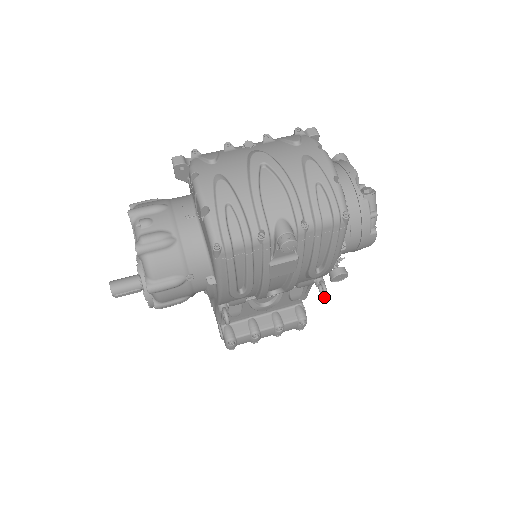
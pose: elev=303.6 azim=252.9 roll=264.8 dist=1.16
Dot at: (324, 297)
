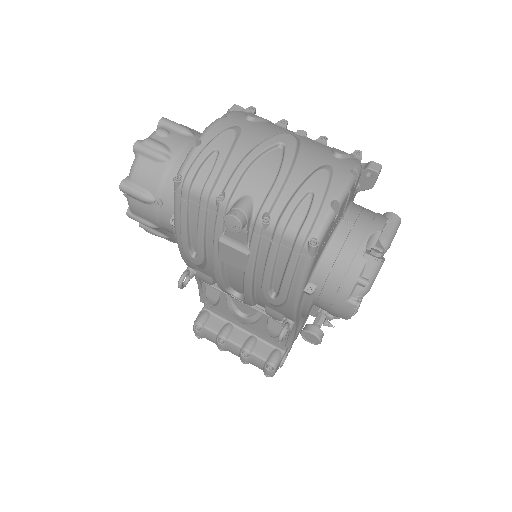
Dot at: (278, 339)
